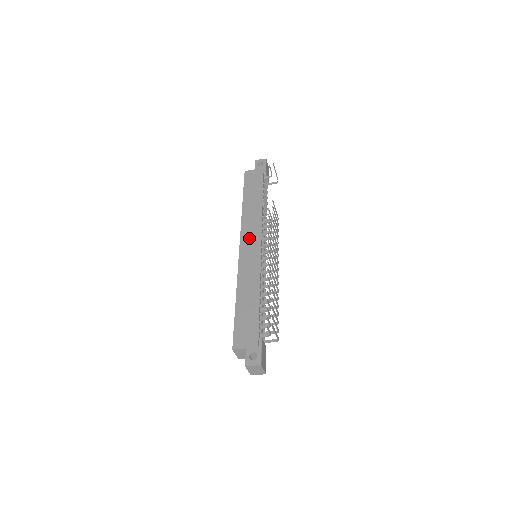
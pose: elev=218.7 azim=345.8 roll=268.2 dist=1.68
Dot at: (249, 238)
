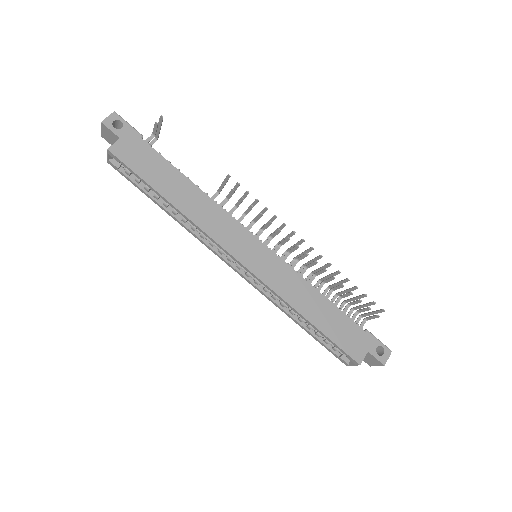
Dot at: (236, 242)
